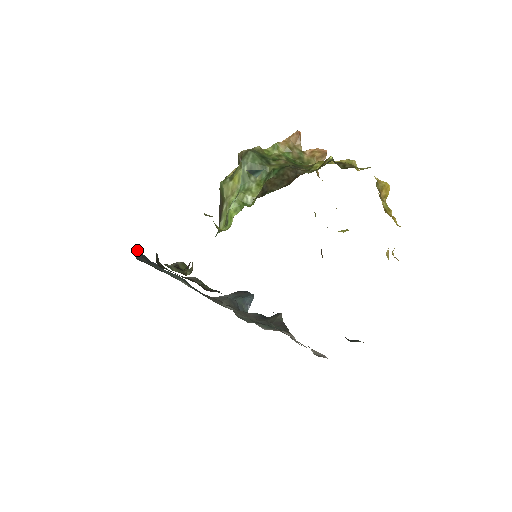
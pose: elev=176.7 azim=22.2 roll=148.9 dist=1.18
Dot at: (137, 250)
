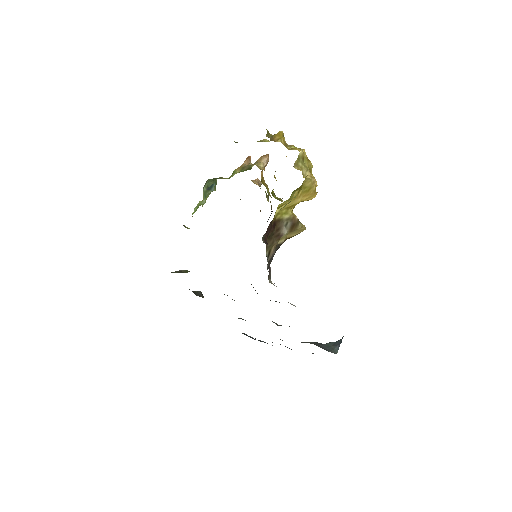
Dot at: (243, 333)
